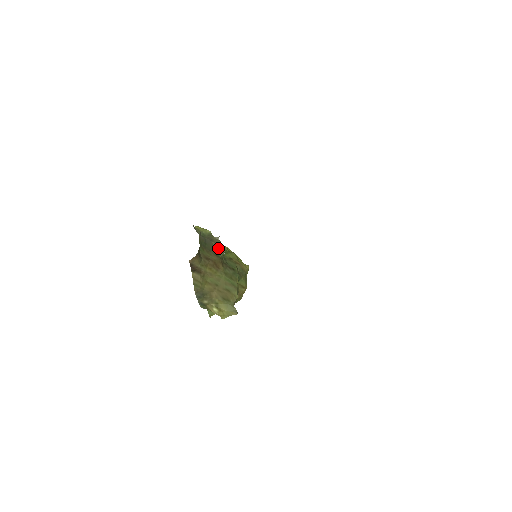
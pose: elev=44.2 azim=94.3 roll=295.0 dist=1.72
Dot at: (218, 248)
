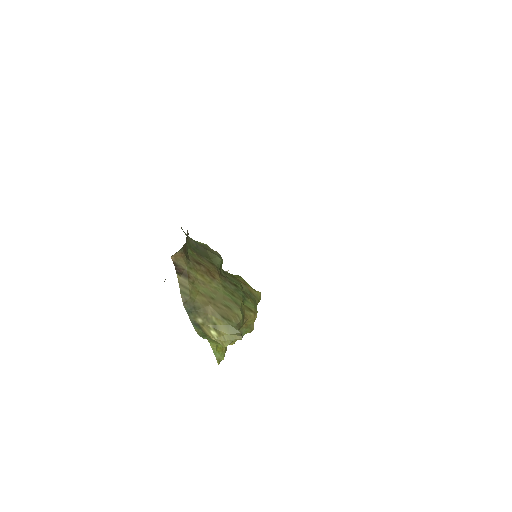
Dot at: (213, 256)
